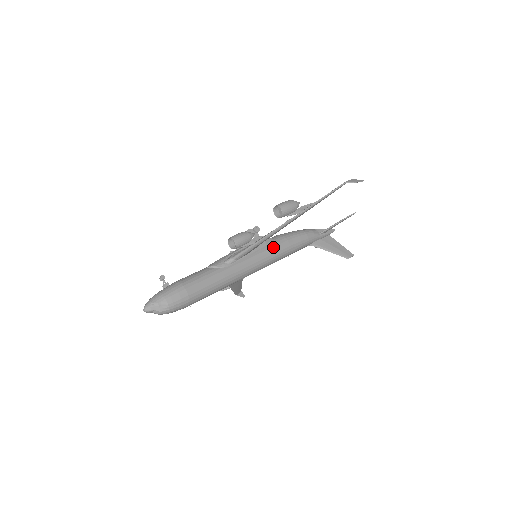
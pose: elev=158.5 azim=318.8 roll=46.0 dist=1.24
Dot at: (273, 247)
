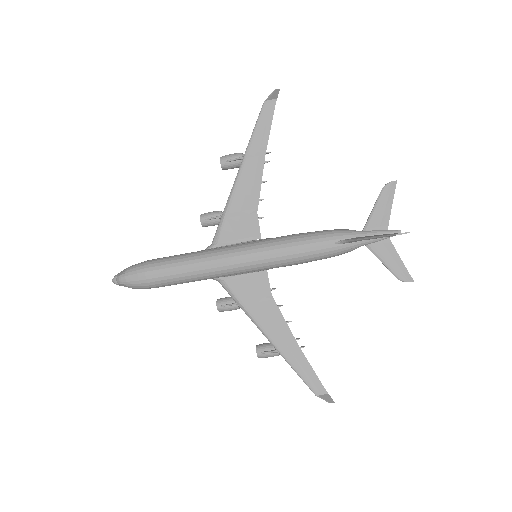
Dot at: (271, 238)
